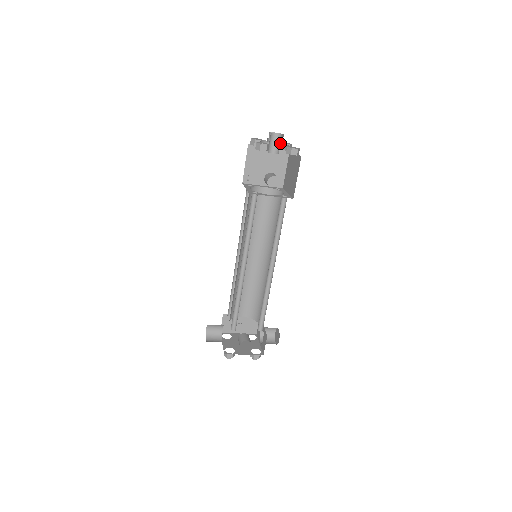
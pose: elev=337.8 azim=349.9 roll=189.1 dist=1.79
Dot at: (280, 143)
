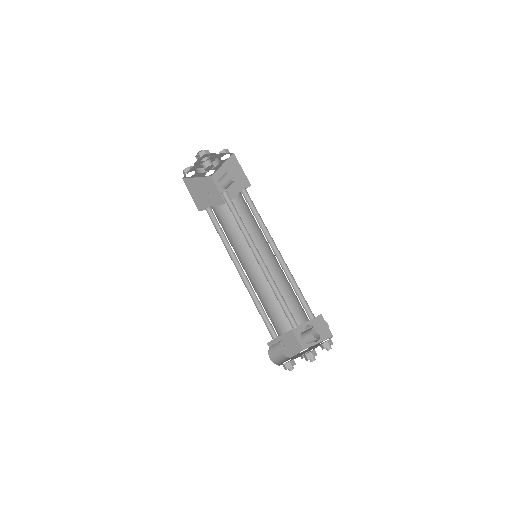
Dot at: occluded
